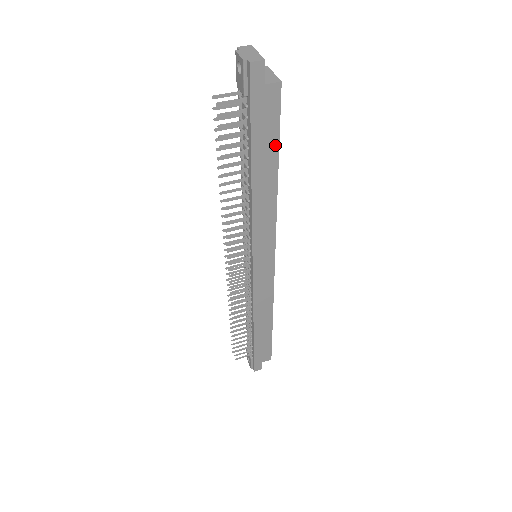
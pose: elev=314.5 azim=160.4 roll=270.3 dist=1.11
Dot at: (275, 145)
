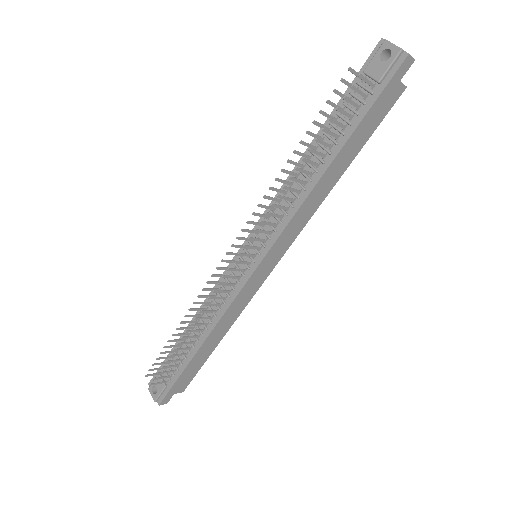
Dot at: (363, 142)
